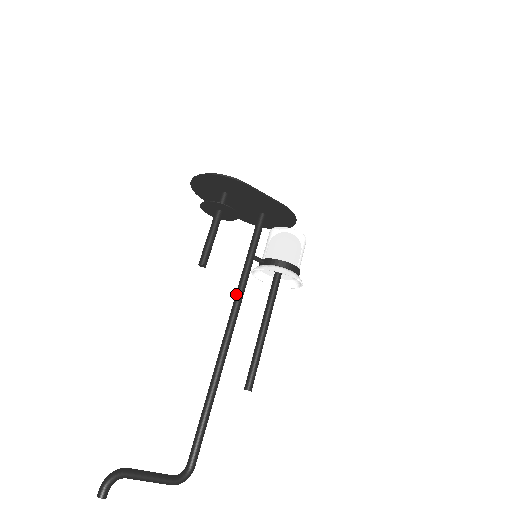
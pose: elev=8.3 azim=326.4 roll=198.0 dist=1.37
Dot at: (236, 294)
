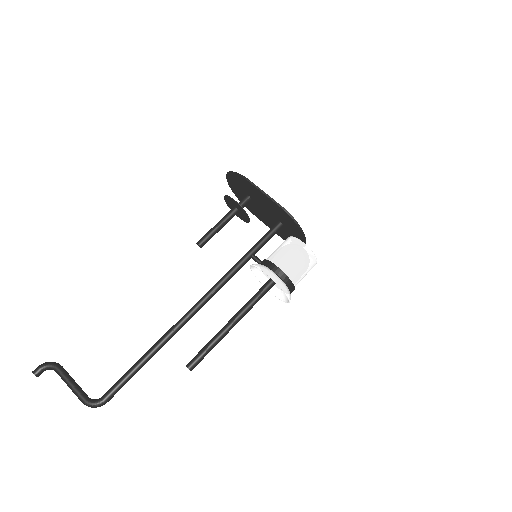
Dot at: (219, 280)
